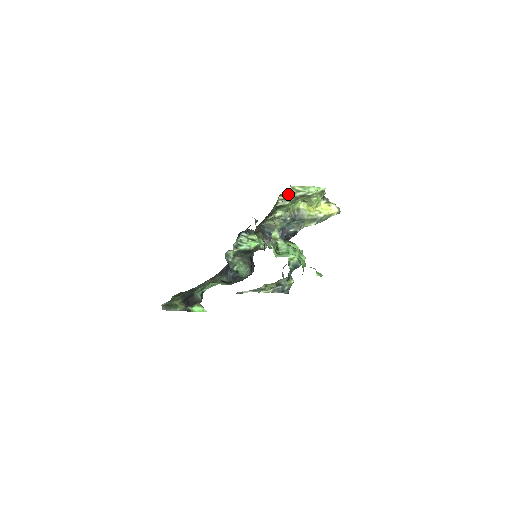
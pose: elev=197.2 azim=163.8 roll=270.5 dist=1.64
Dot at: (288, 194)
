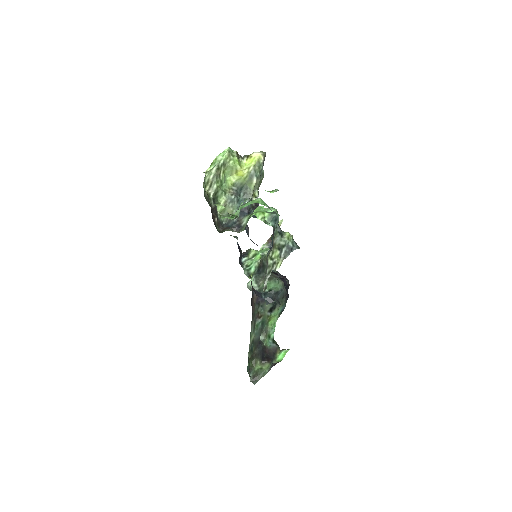
Dot at: (208, 180)
